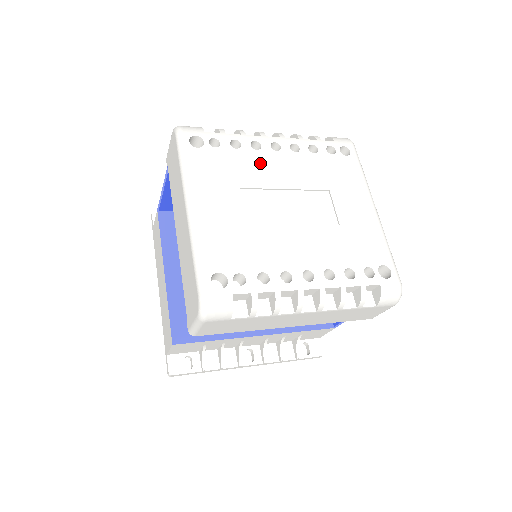
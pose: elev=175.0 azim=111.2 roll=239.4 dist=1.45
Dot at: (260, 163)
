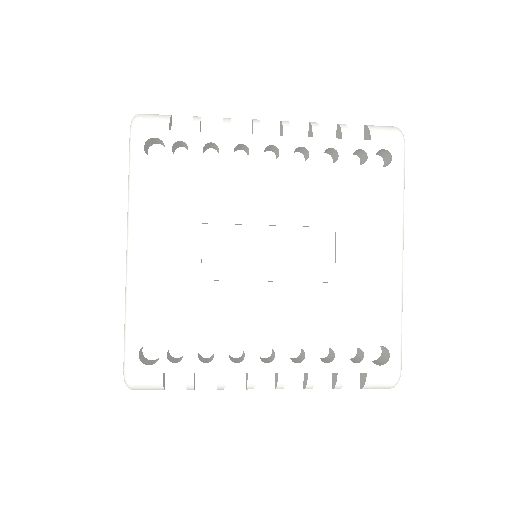
Dot at: (241, 182)
